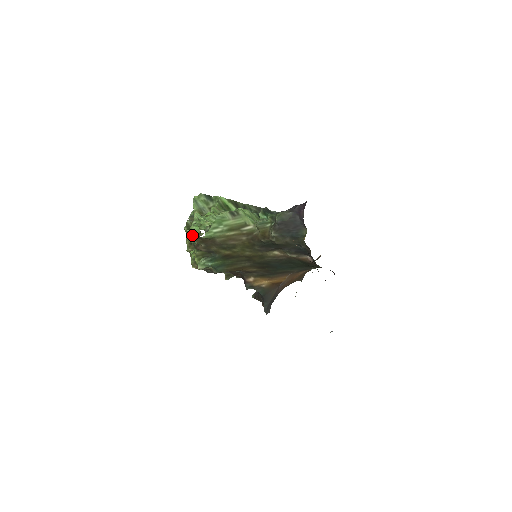
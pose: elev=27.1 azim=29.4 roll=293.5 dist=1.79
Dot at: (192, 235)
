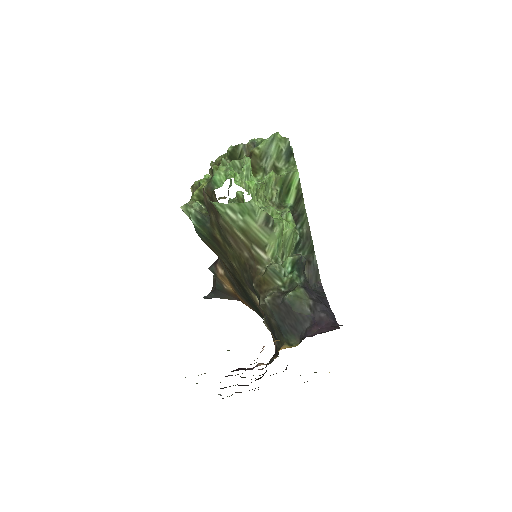
Dot at: occluded
